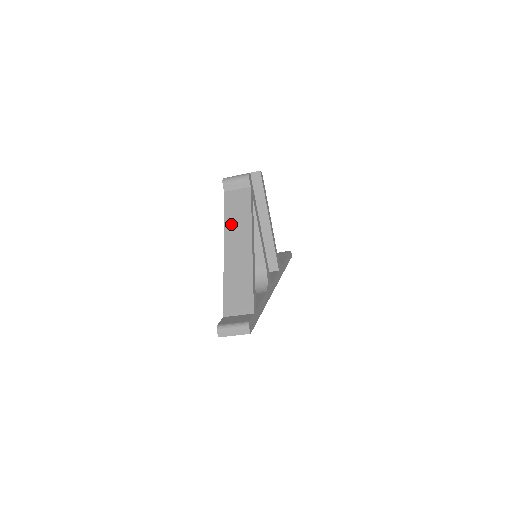
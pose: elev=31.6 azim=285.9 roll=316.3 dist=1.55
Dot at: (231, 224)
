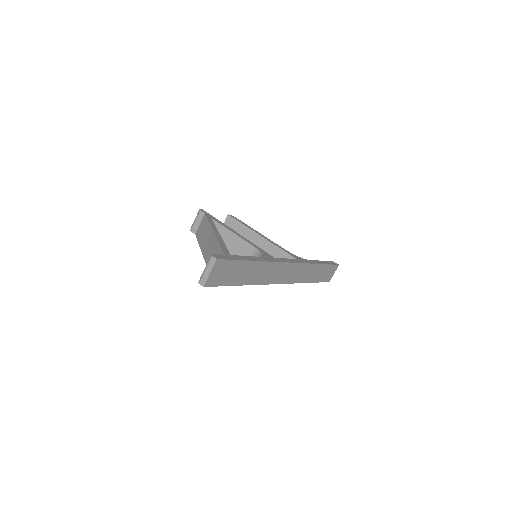
Dot at: (202, 240)
